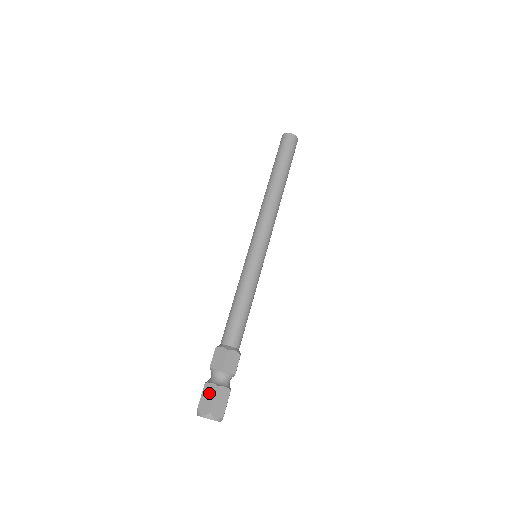
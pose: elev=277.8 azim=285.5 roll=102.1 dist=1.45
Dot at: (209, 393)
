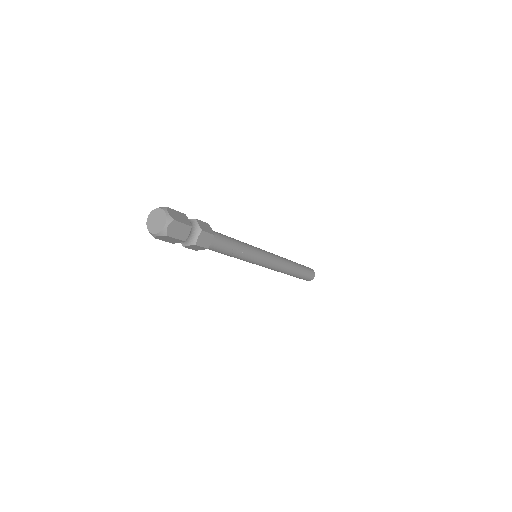
Dot at: occluded
